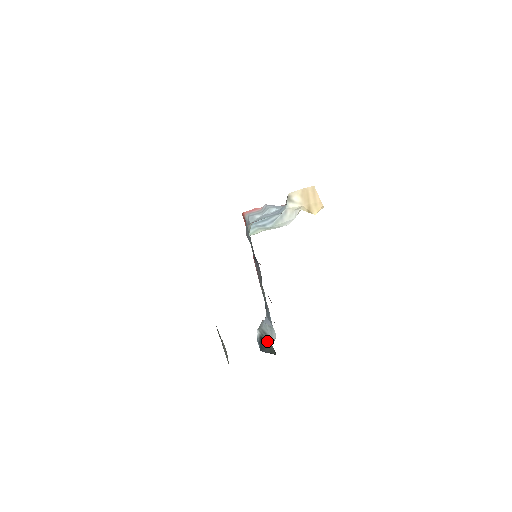
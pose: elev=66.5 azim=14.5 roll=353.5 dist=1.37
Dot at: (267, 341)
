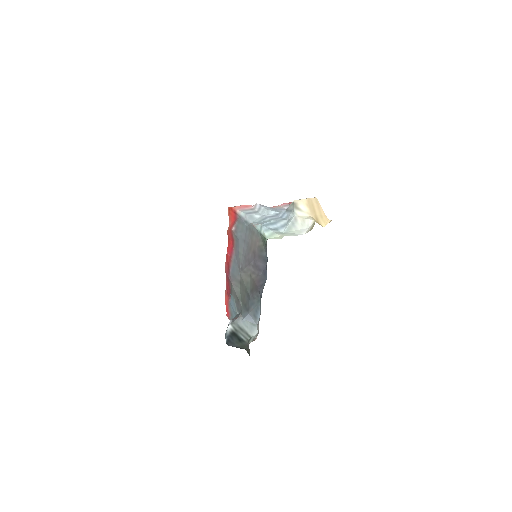
Dot at: (242, 337)
